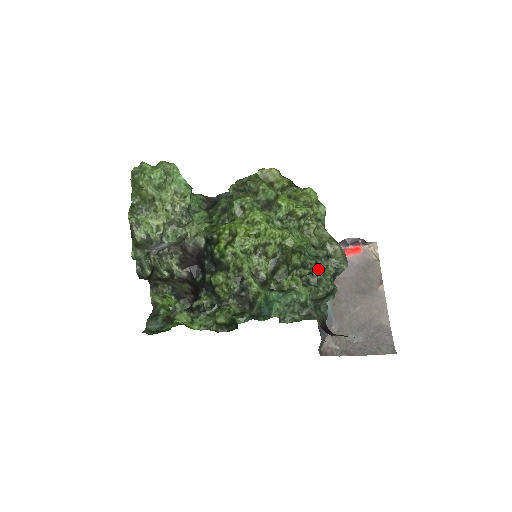
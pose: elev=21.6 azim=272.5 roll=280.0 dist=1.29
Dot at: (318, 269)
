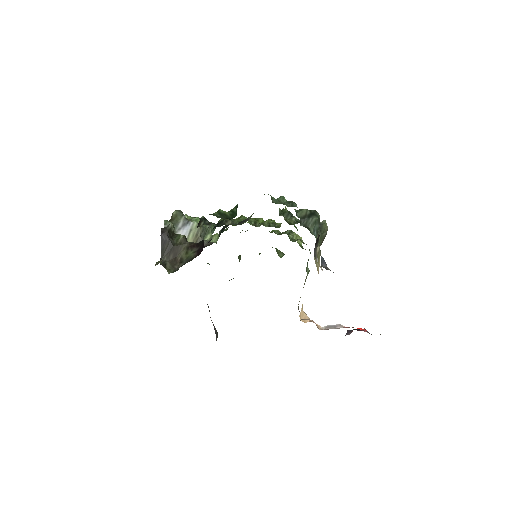
Dot at: occluded
